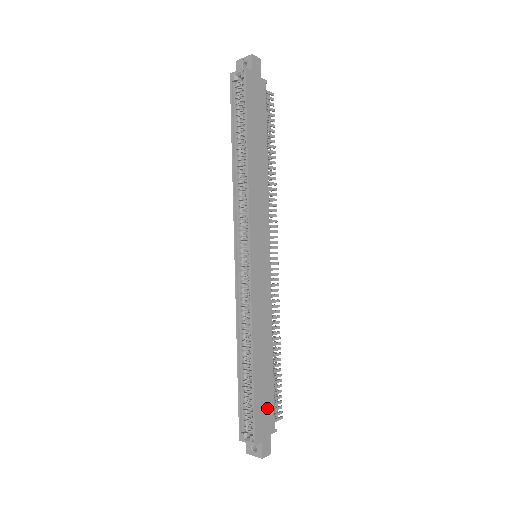
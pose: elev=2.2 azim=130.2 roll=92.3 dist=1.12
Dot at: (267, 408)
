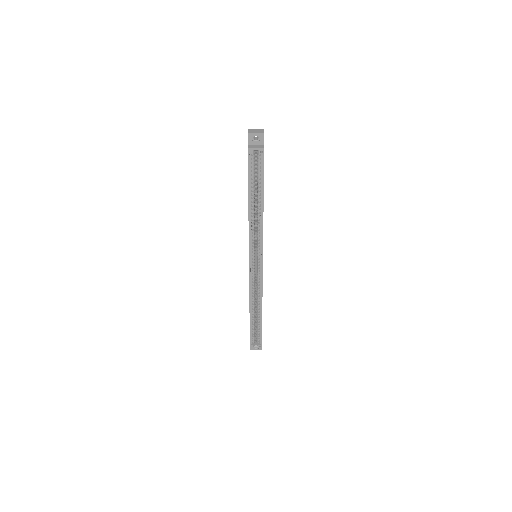
Dot at: occluded
